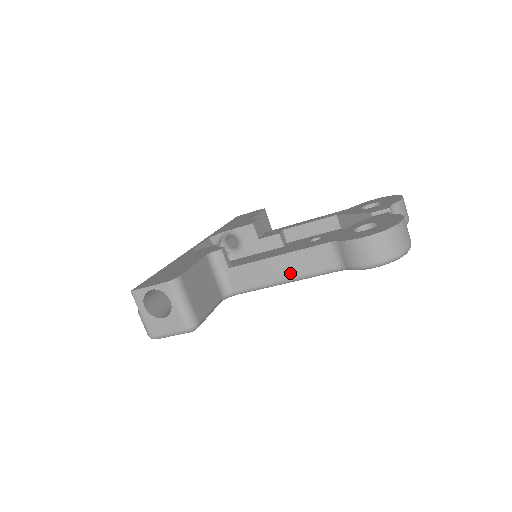
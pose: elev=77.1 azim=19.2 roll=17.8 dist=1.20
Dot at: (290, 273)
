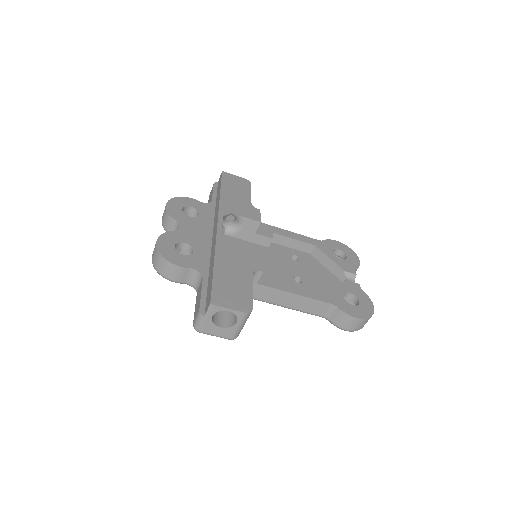
Dot at: (294, 306)
